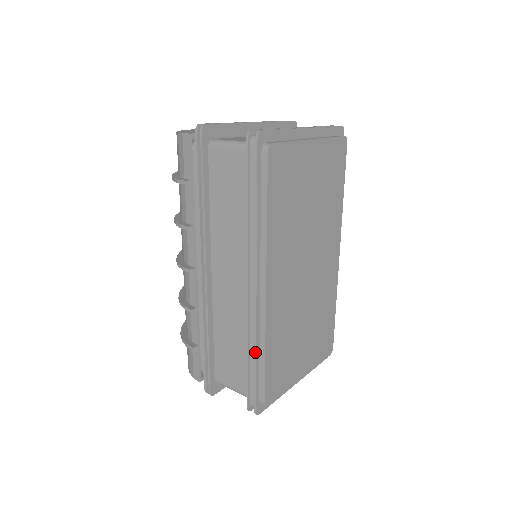
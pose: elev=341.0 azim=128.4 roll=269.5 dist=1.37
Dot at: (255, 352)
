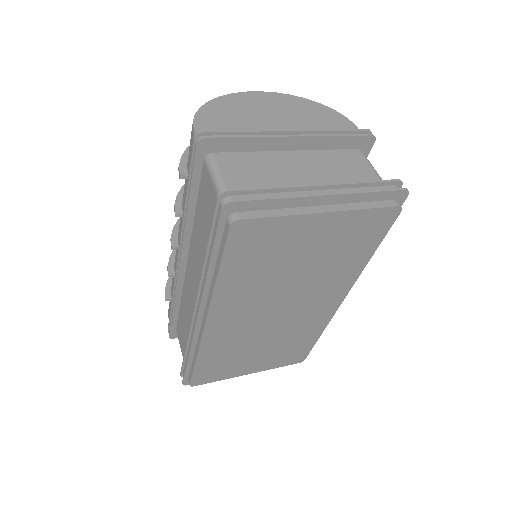
Dot at: (189, 353)
